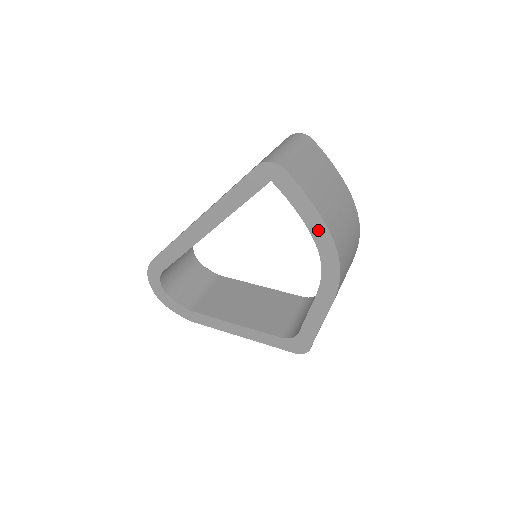
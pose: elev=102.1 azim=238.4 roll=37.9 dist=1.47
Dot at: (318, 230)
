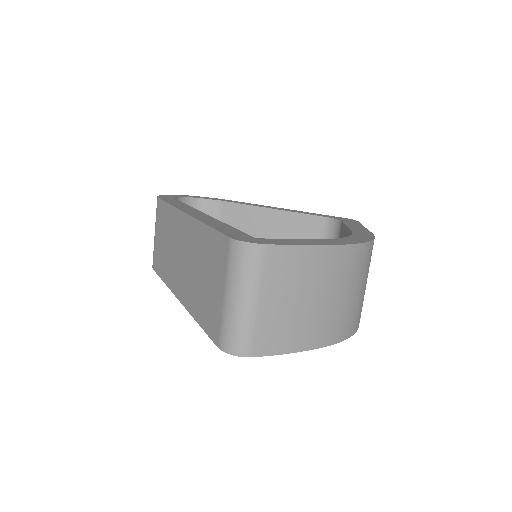
Dot at: occluded
